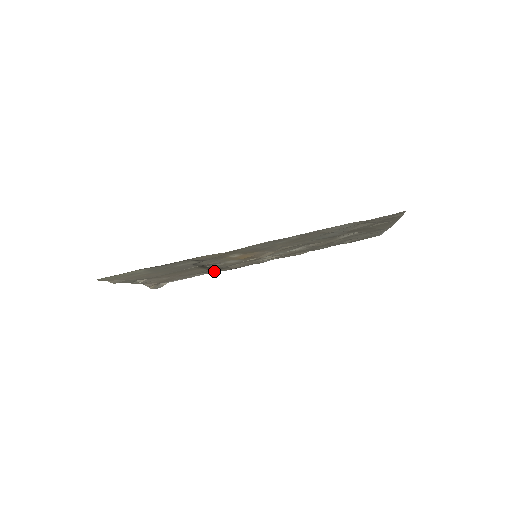
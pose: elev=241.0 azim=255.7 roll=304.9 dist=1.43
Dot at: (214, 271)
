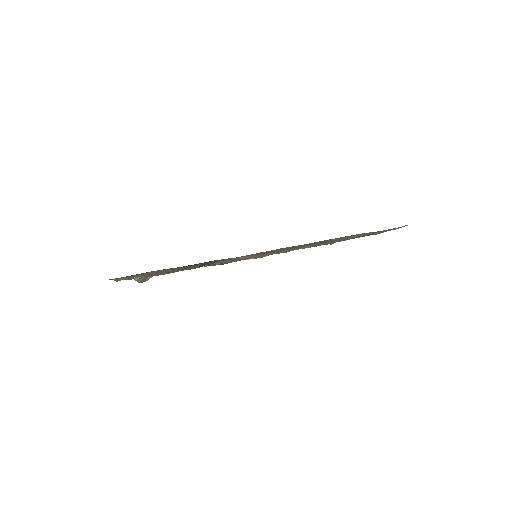
Dot at: occluded
